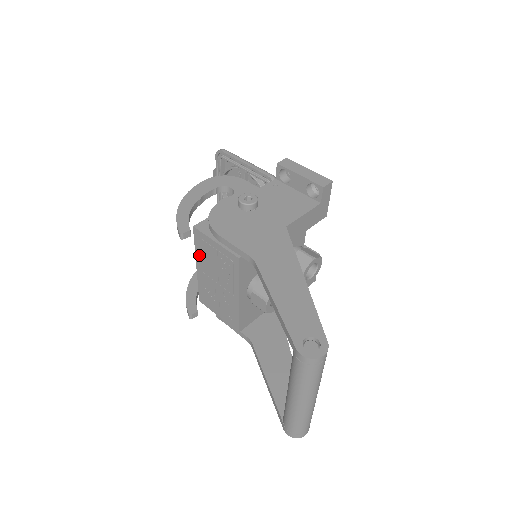
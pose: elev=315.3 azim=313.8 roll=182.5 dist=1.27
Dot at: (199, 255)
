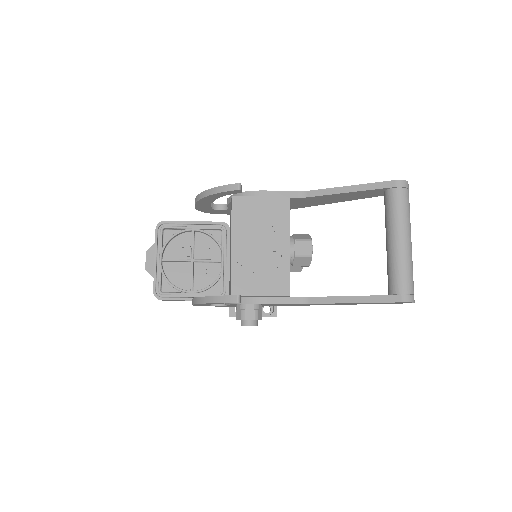
Dot at: (238, 226)
